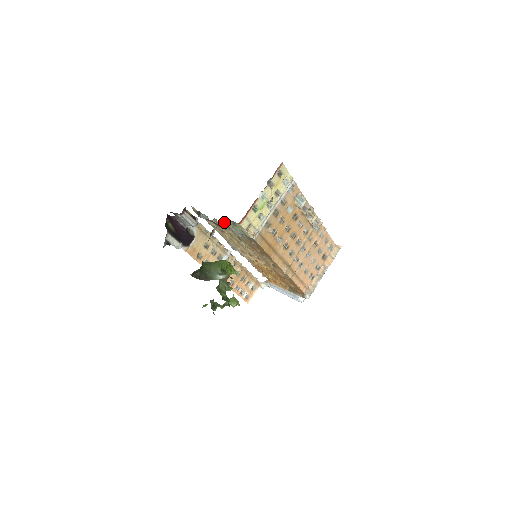
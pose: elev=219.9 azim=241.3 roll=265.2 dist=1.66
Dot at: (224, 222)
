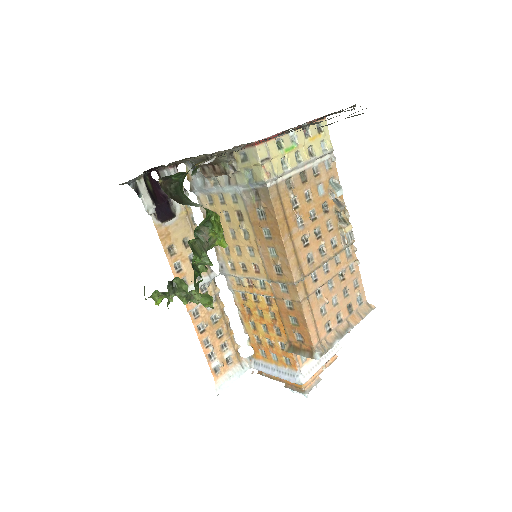
Dot at: (230, 156)
